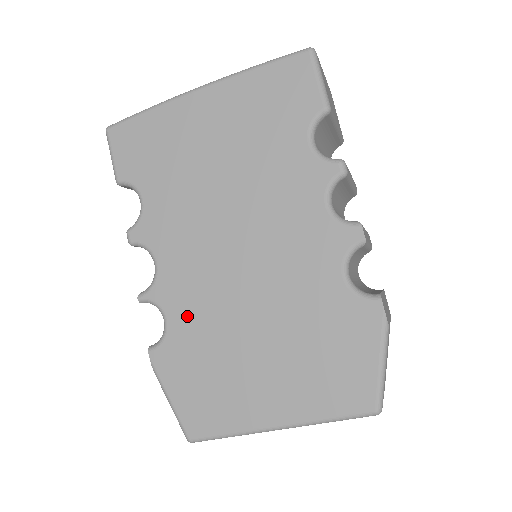
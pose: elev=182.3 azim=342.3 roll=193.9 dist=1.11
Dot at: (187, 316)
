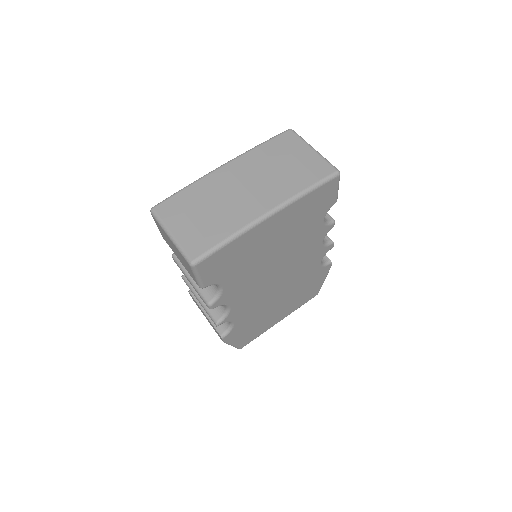
Dot at: (246, 316)
